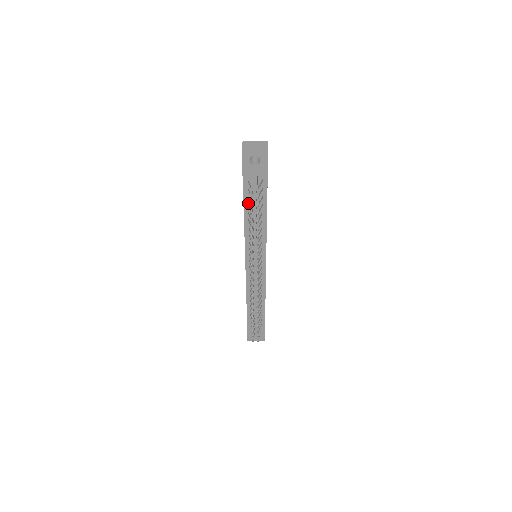
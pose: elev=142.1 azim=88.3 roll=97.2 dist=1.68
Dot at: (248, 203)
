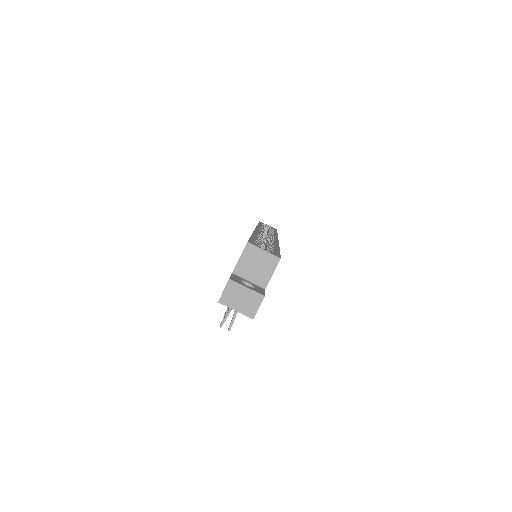
Dot at: occluded
